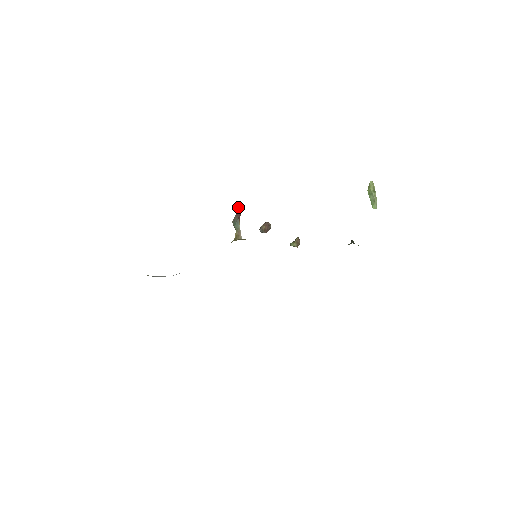
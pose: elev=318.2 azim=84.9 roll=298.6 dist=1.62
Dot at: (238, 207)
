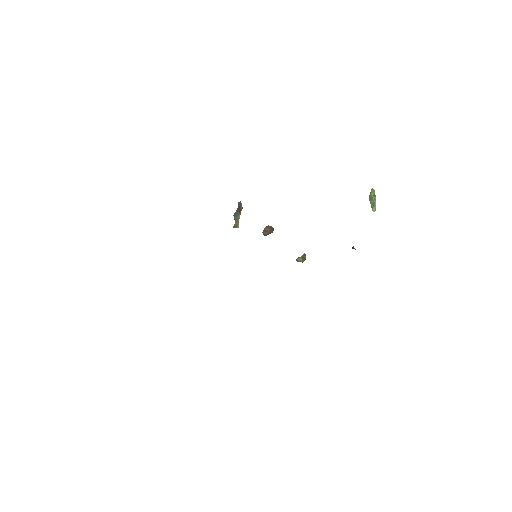
Dot at: (240, 202)
